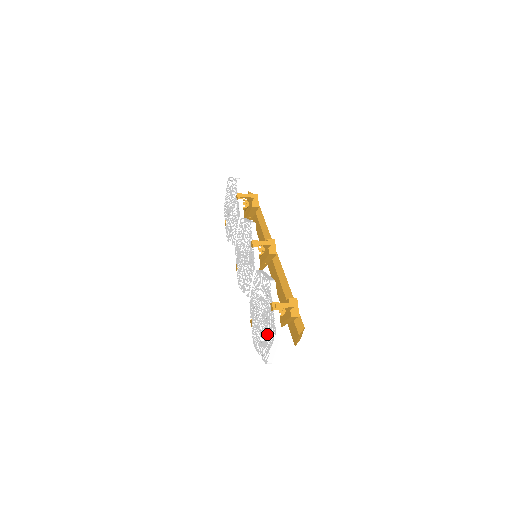
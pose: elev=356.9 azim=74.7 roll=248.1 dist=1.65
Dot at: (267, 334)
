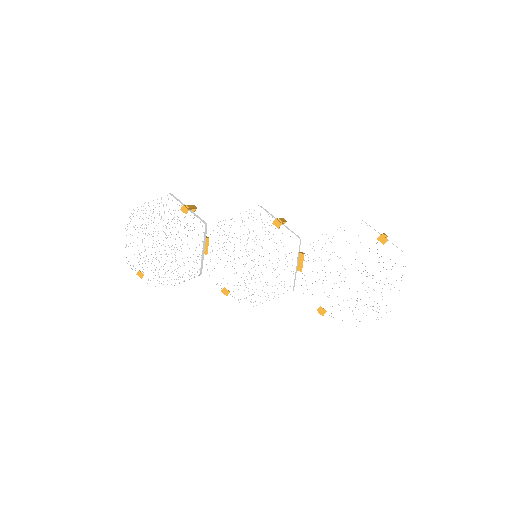
Dot at: (383, 278)
